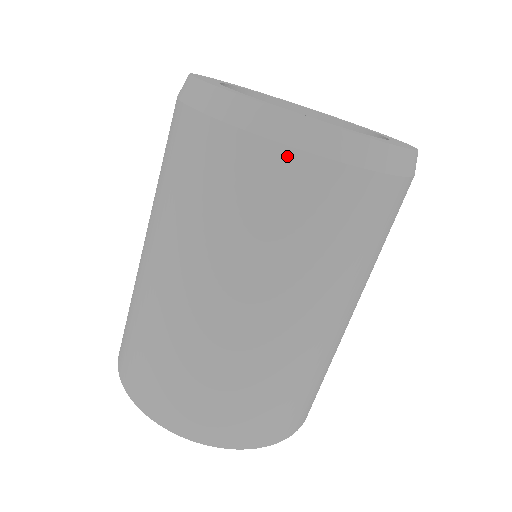
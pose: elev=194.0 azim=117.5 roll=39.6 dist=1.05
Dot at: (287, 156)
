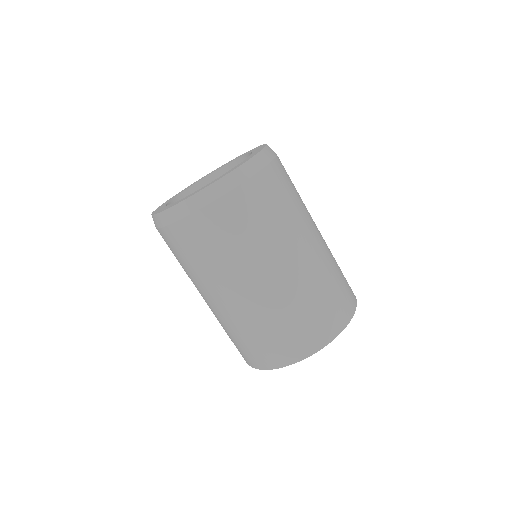
Dot at: (177, 226)
